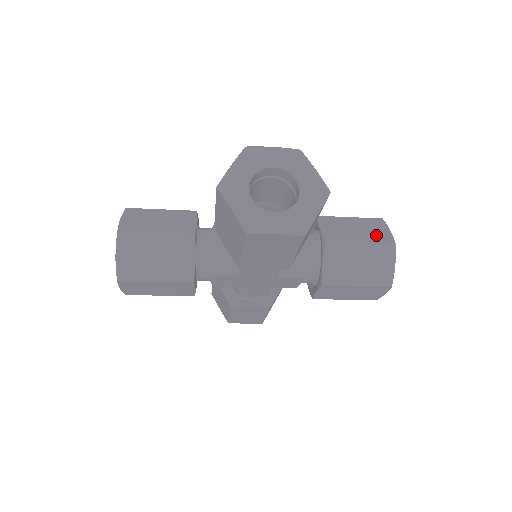
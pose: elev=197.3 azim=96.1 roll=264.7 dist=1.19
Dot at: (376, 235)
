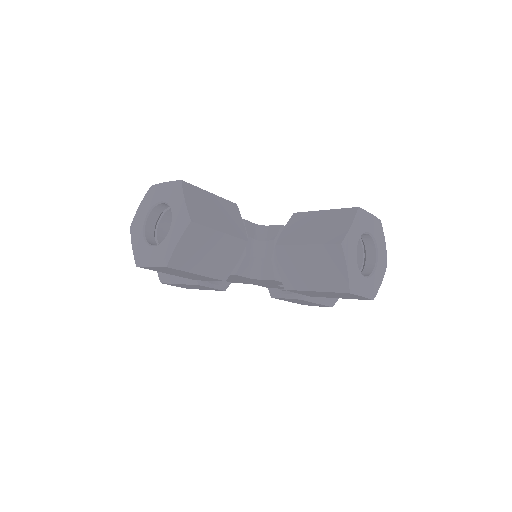
Dot at: (329, 234)
